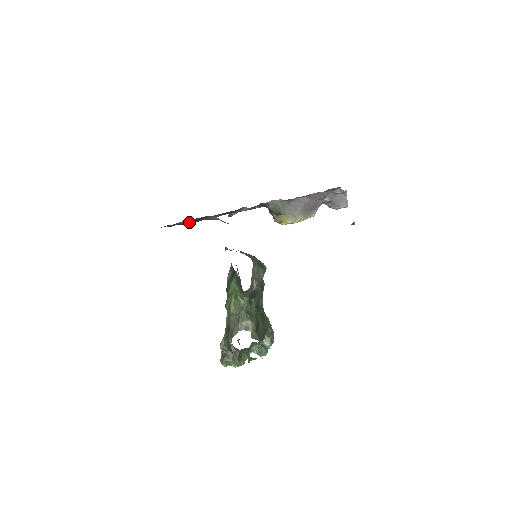
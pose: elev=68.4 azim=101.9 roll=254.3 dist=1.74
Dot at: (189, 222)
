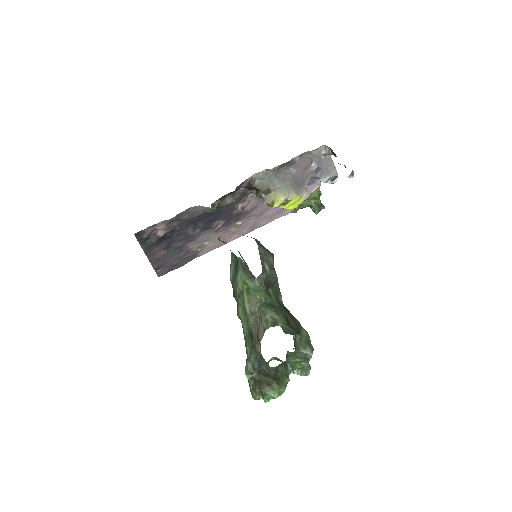
Dot at: (166, 244)
